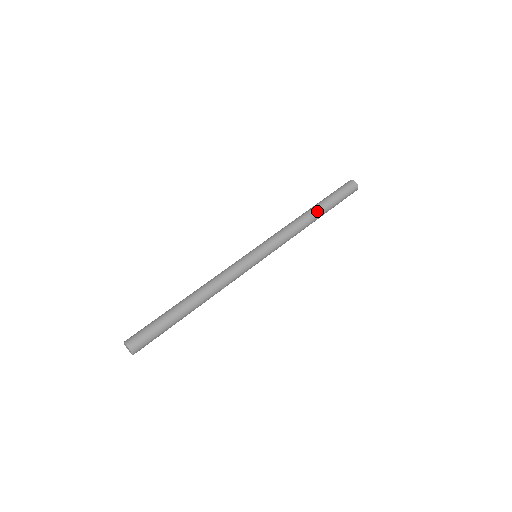
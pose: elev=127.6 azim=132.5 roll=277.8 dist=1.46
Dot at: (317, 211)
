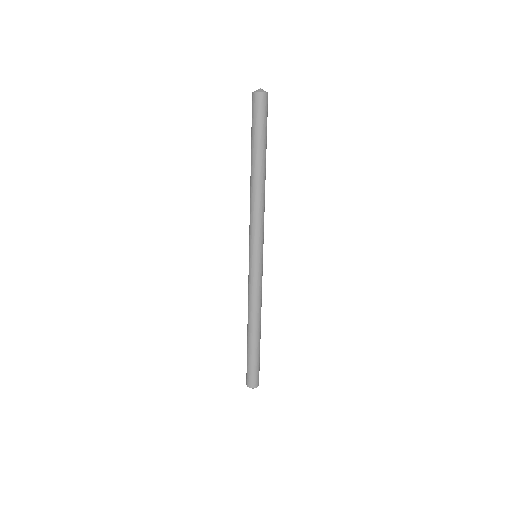
Dot at: (265, 168)
